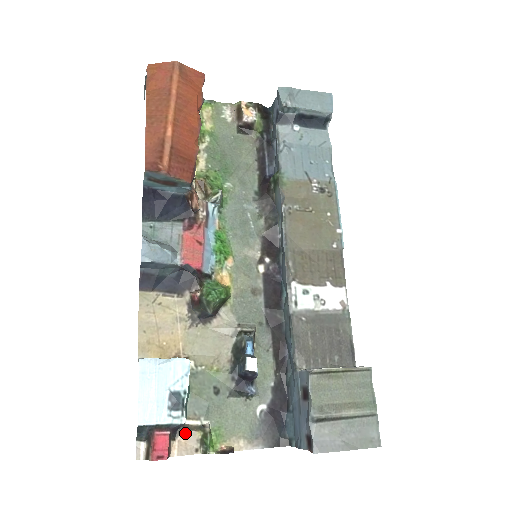
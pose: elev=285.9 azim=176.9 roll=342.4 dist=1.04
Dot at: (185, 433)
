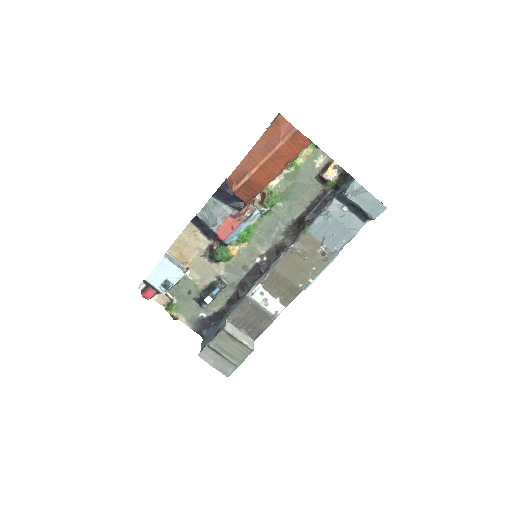
Dot at: (164, 295)
